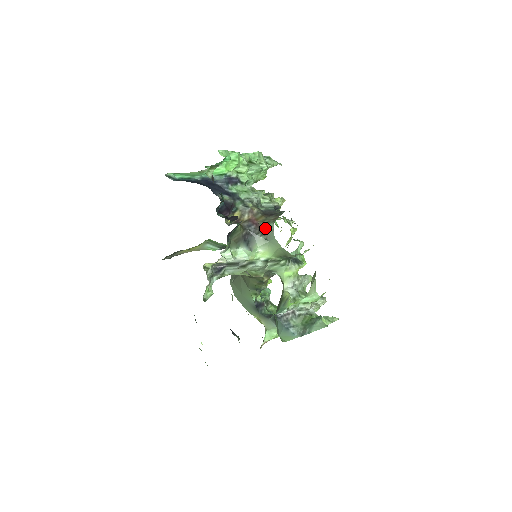
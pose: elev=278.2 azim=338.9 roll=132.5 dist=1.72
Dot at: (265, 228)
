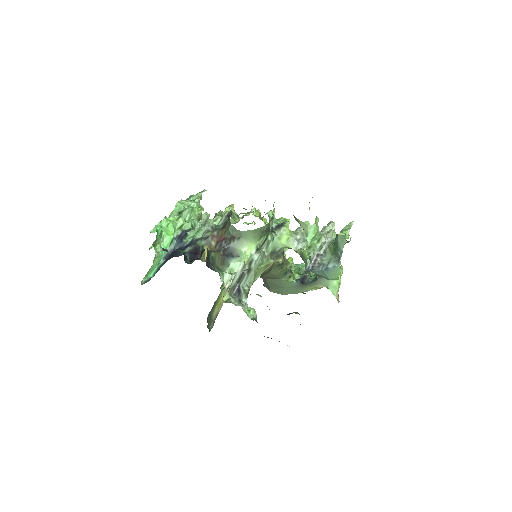
Dot at: (230, 234)
